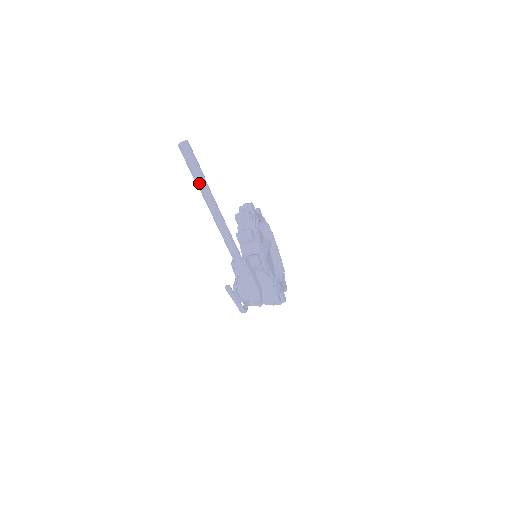
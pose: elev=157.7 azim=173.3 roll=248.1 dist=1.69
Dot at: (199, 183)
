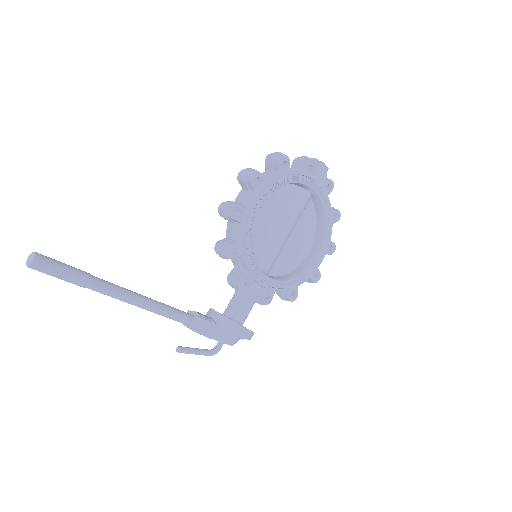
Dot at: (85, 287)
